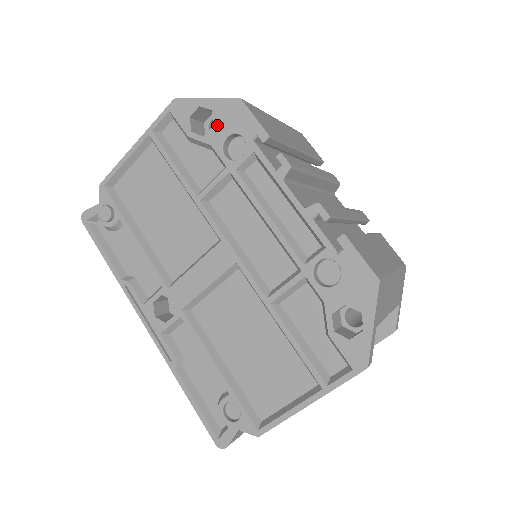
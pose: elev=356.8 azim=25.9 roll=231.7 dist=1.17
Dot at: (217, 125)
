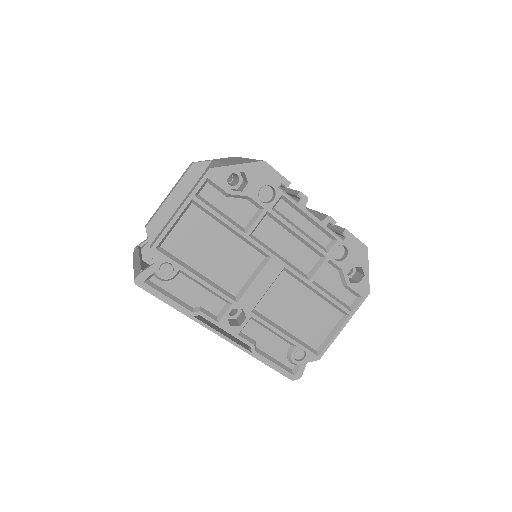
Dot at: (251, 182)
